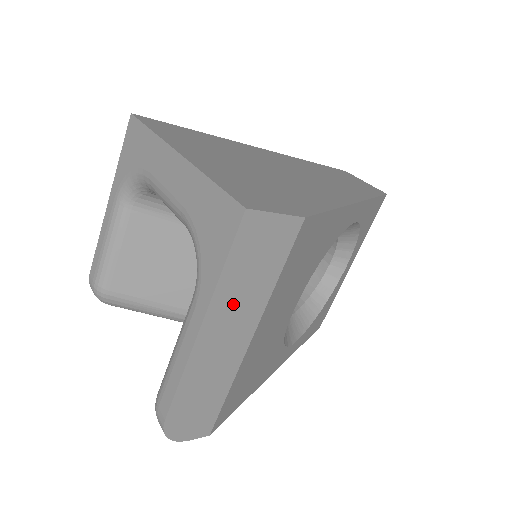
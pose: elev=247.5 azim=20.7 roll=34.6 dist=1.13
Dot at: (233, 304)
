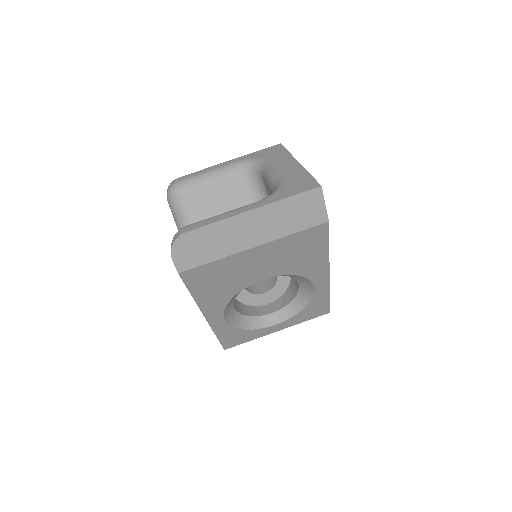
Dot at: (272, 218)
